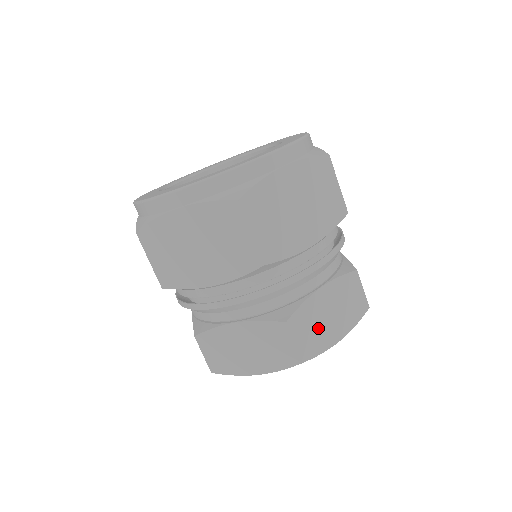
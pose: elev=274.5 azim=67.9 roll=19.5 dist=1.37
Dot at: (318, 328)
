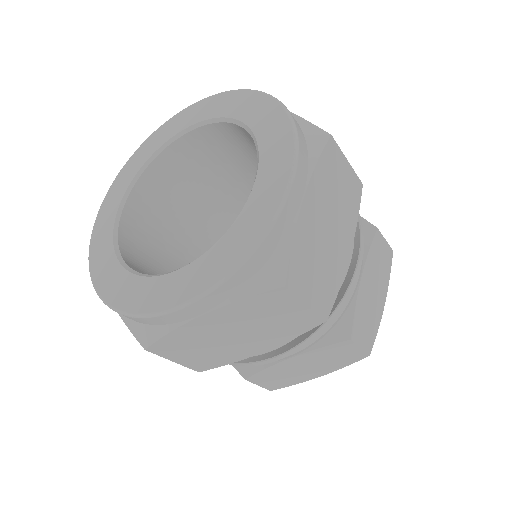
Dot at: (370, 314)
